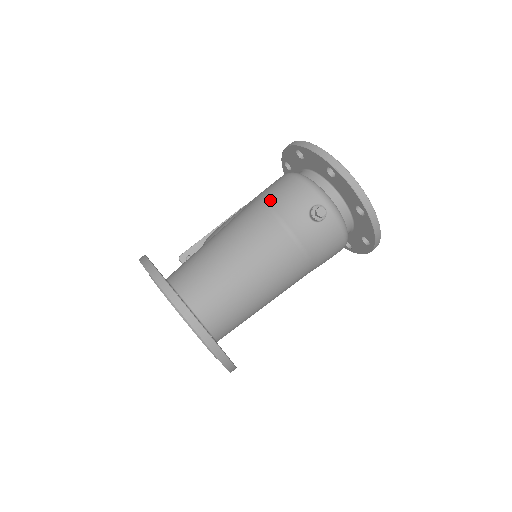
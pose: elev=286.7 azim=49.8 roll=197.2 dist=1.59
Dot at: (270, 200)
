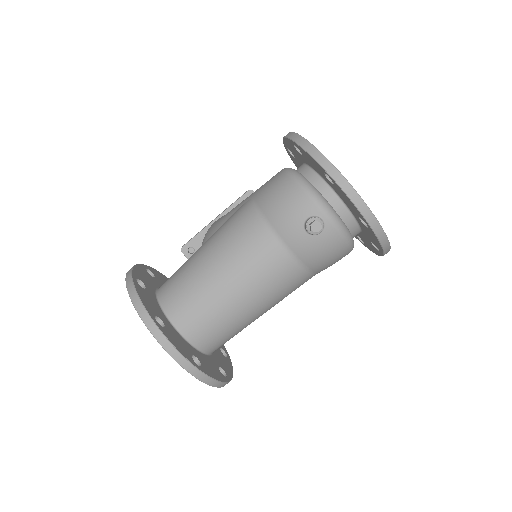
Dot at: (263, 206)
